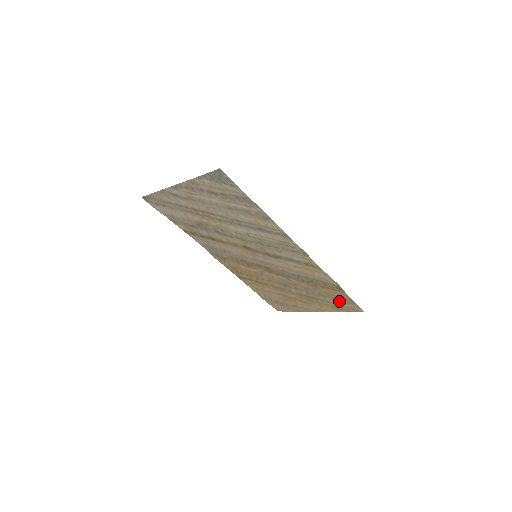
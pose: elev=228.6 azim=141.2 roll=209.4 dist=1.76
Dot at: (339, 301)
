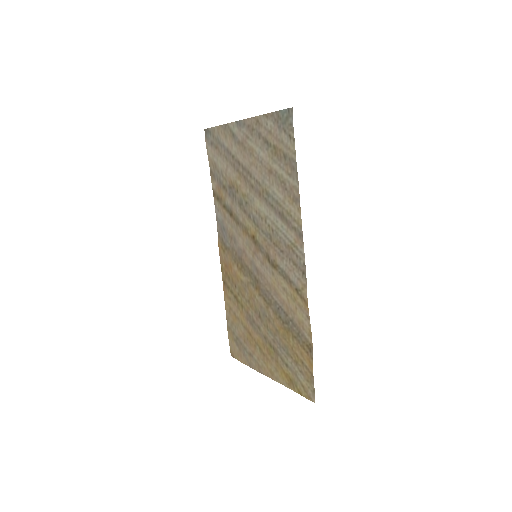
Dot at: (299, 370)
